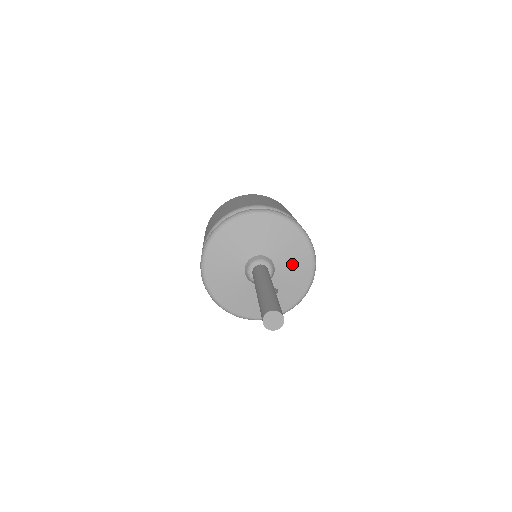
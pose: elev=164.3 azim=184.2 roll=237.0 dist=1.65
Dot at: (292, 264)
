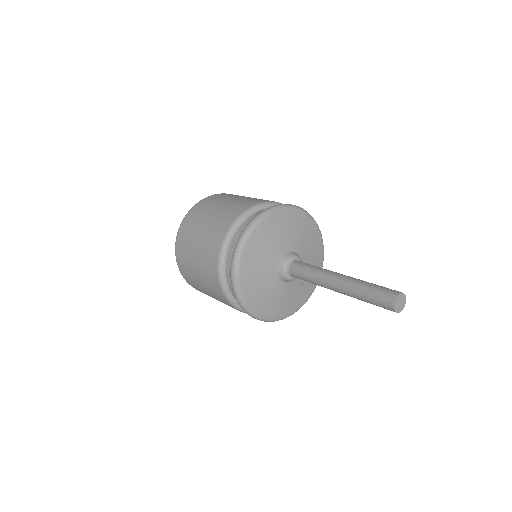
Dot at: (310, 249)
